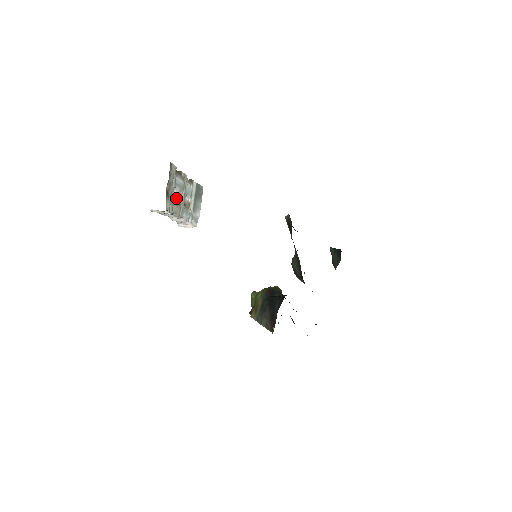
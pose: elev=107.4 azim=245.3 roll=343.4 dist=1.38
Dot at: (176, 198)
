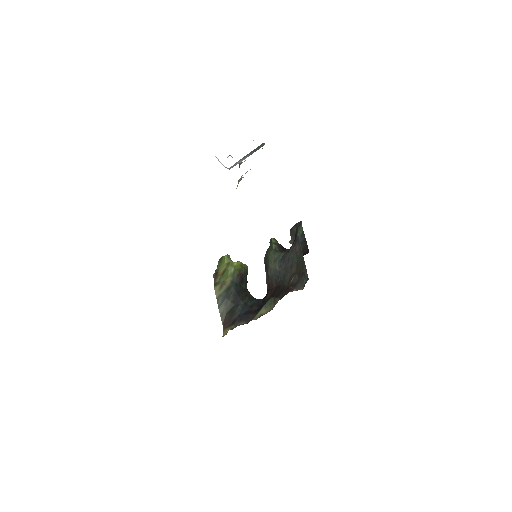
Dot at: (241, 179)
